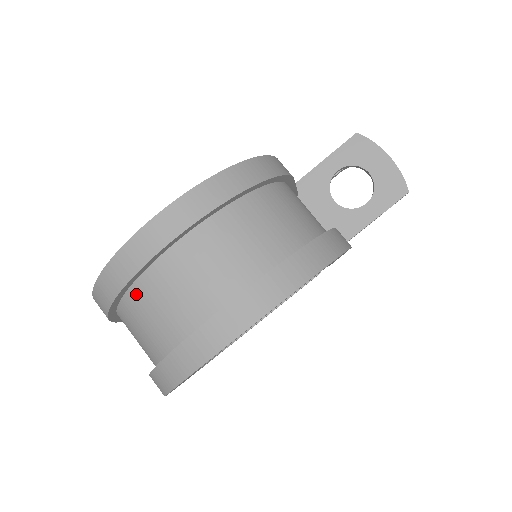
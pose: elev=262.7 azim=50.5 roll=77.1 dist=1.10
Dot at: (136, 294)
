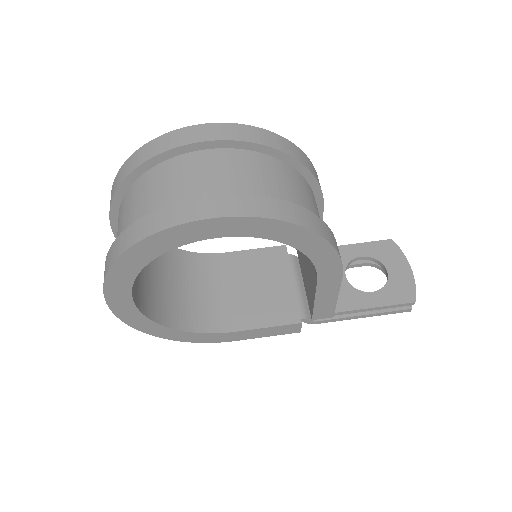
Dot at: (152, 174)
